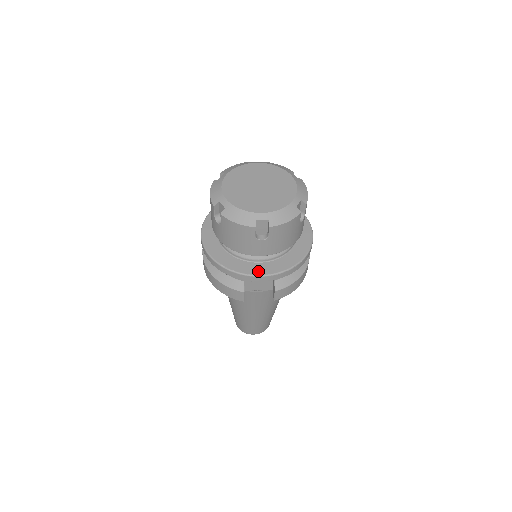
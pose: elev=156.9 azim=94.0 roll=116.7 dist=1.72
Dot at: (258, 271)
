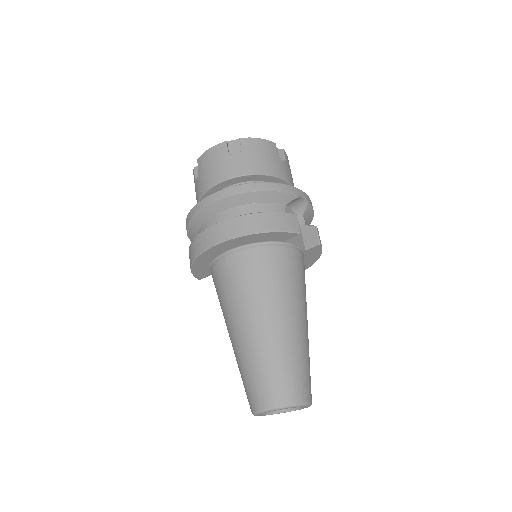
Dot at: occluded
